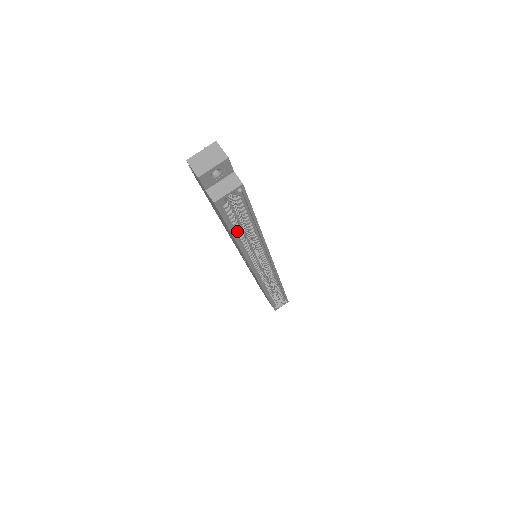
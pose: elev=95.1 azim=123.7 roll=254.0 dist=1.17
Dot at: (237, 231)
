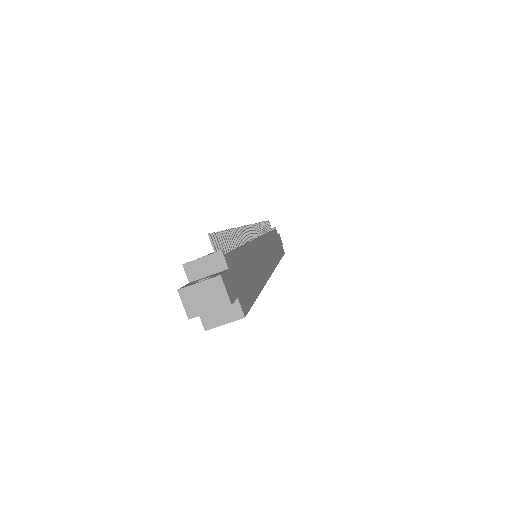
Dot at: occluded
